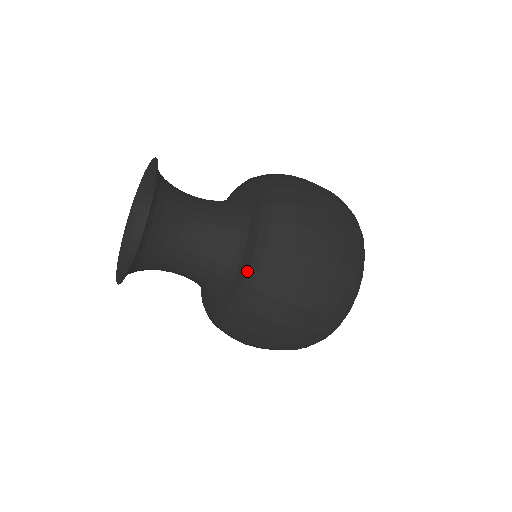
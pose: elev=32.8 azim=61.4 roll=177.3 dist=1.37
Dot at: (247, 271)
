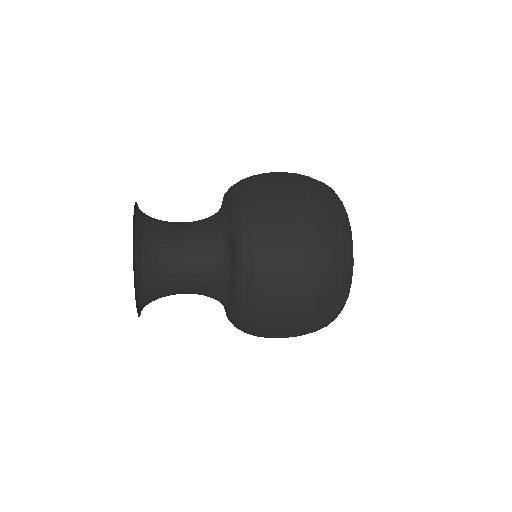
Dot at: (234, 293)
